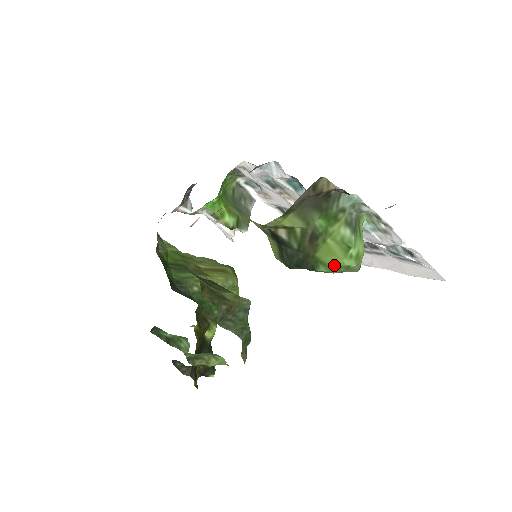
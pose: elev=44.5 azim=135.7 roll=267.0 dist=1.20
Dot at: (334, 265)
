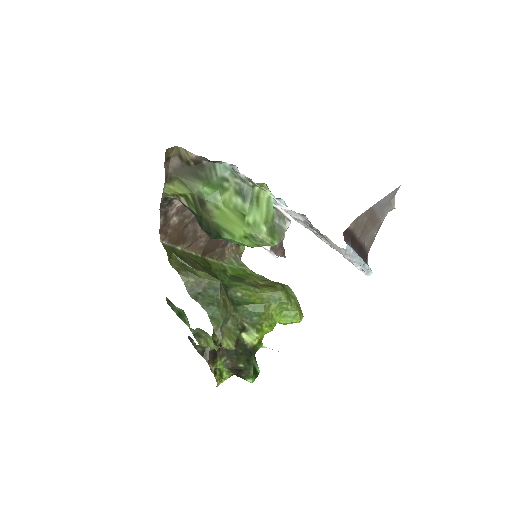
Dot at: (237, 233)
